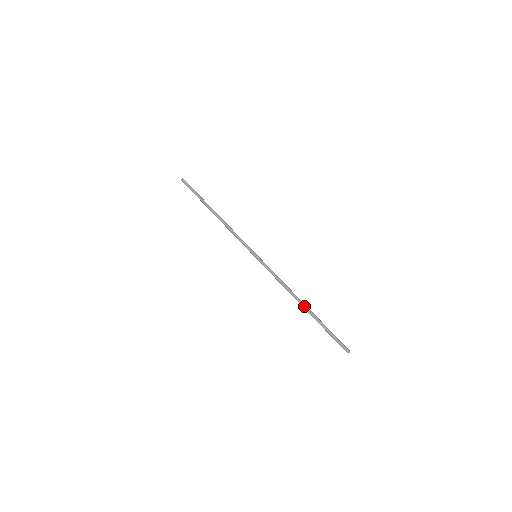
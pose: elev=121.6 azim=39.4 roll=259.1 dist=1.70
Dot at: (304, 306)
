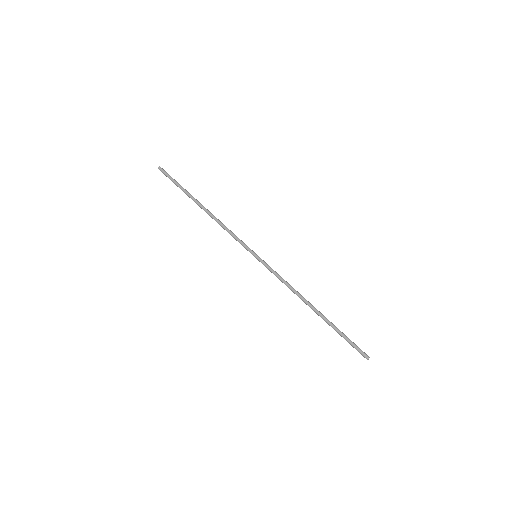
Dot at: (317, 310)
